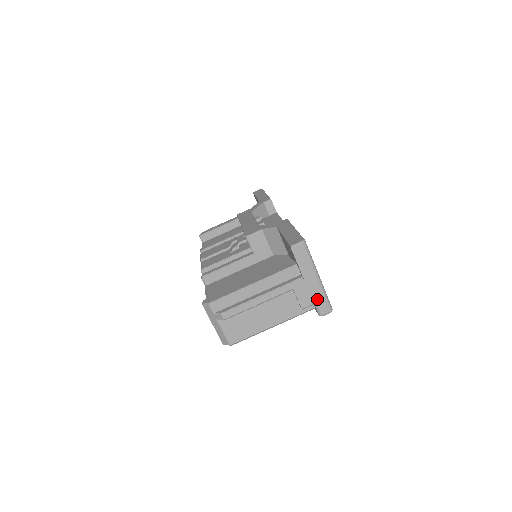
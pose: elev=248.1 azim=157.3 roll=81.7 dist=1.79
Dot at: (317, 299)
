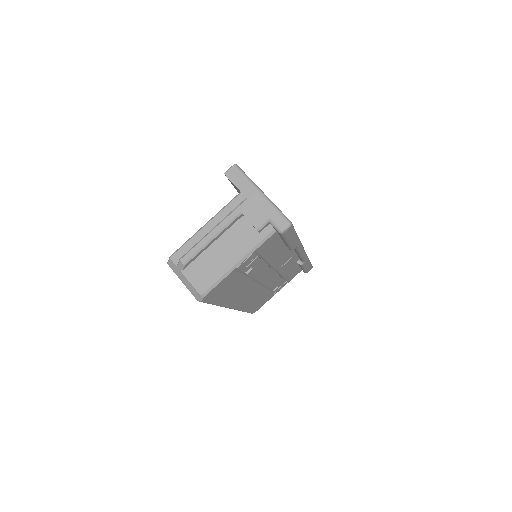
Dot at: (269, 215)
